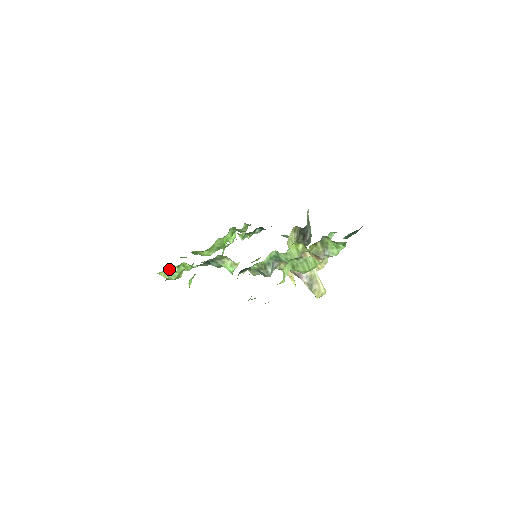
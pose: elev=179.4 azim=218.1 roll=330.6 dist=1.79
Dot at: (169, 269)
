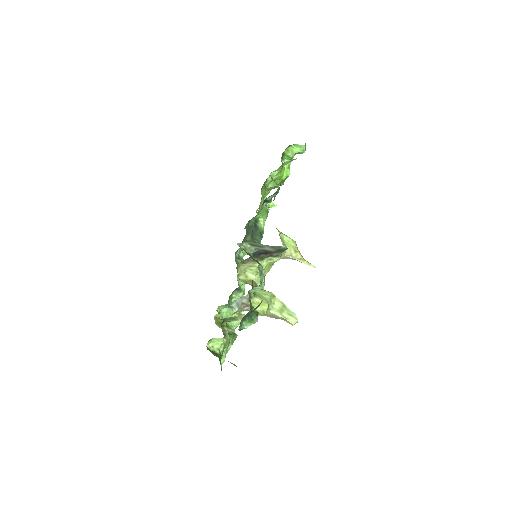
Dot at: occluded
